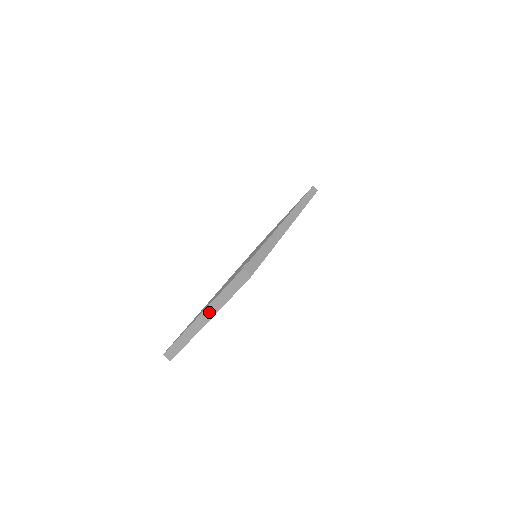
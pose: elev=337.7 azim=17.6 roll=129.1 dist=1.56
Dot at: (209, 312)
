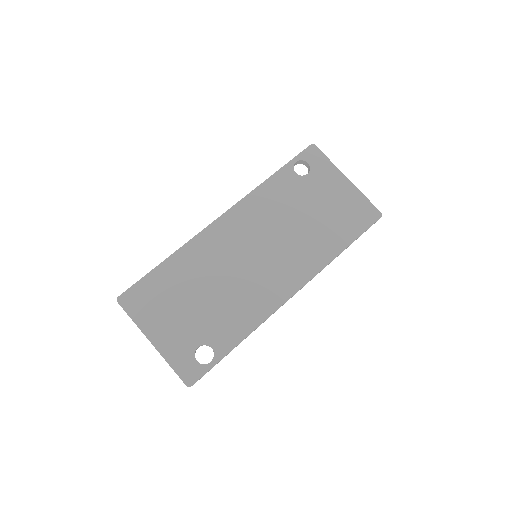
Dot at: (158, 351)
